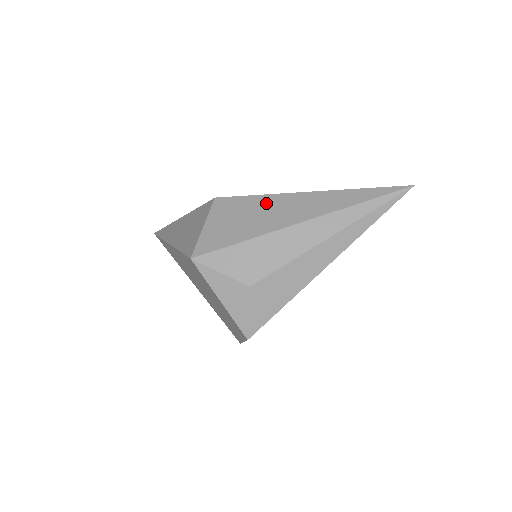
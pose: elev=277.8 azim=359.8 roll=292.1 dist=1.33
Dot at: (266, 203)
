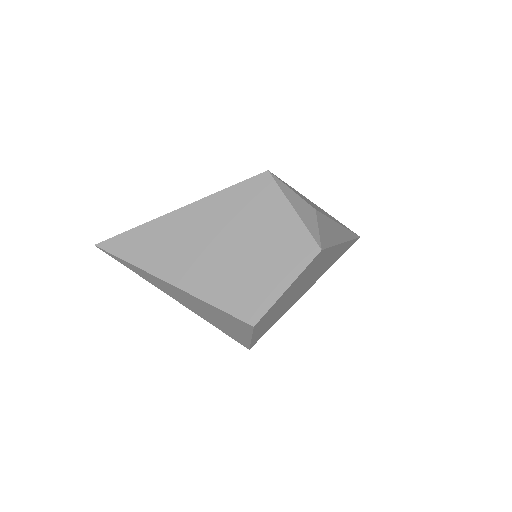
Dot at: occluded
